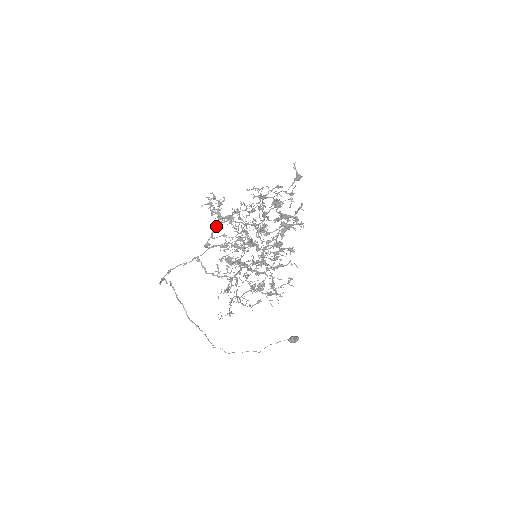
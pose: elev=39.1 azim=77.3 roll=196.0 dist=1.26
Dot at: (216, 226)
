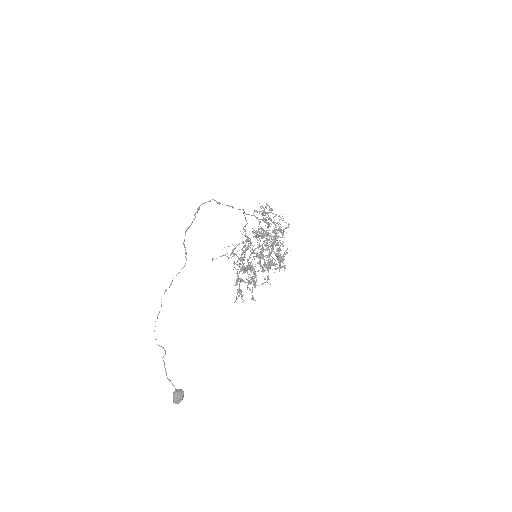
Dot at: (265, 212)
